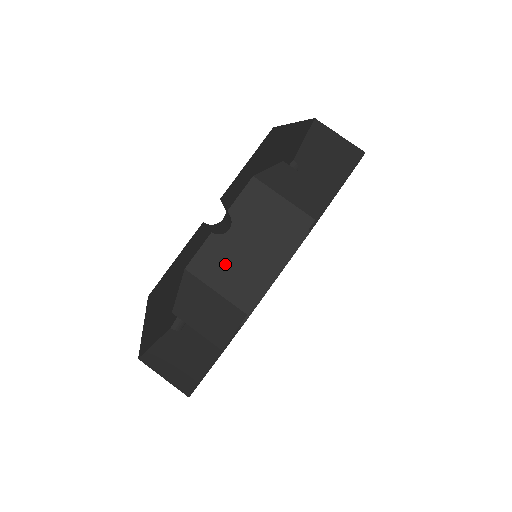
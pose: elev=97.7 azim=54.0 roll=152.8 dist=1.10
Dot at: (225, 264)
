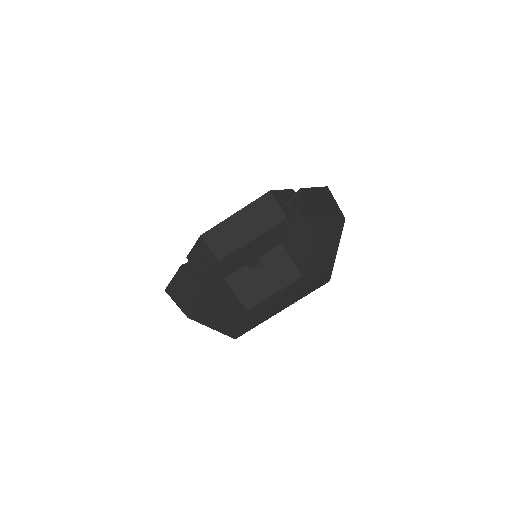
Dot at: (246, 283)
